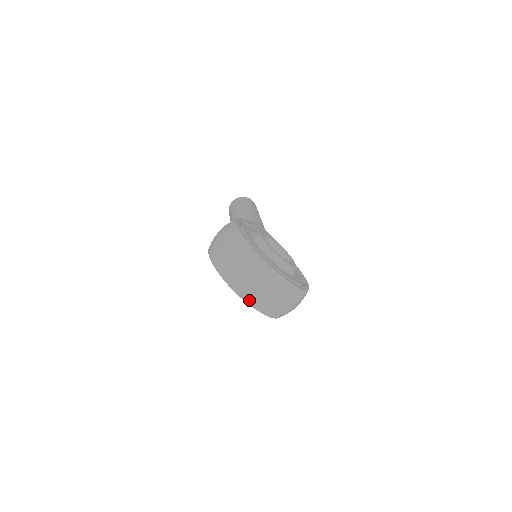
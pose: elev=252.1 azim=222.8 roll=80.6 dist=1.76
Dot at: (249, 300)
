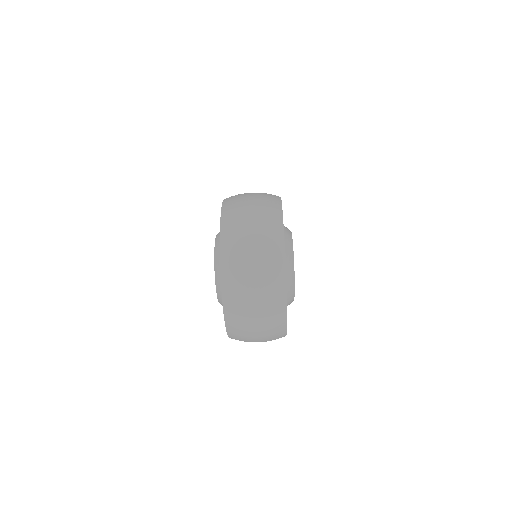
Dot at: (227, 284)
